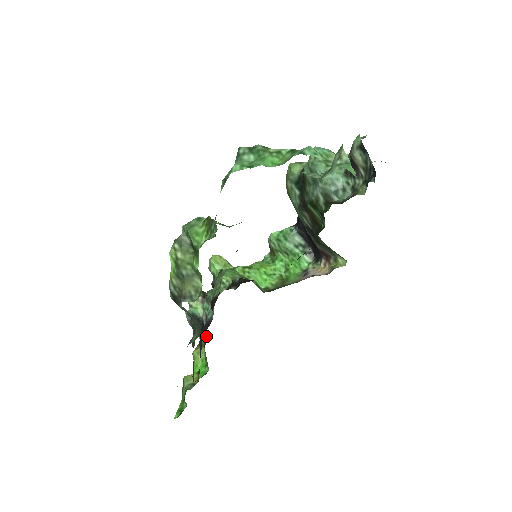
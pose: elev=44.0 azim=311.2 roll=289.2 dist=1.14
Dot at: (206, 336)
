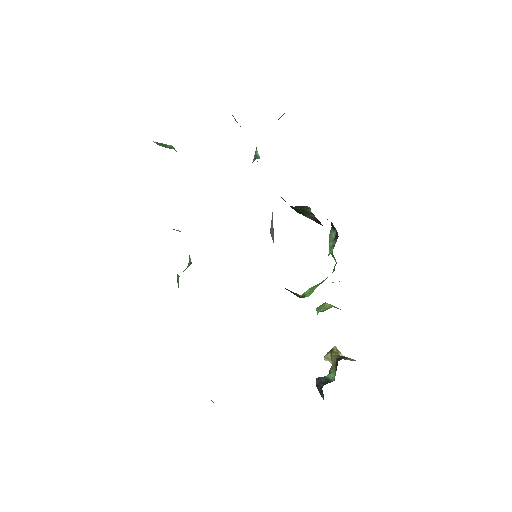
Dot at: occluded
